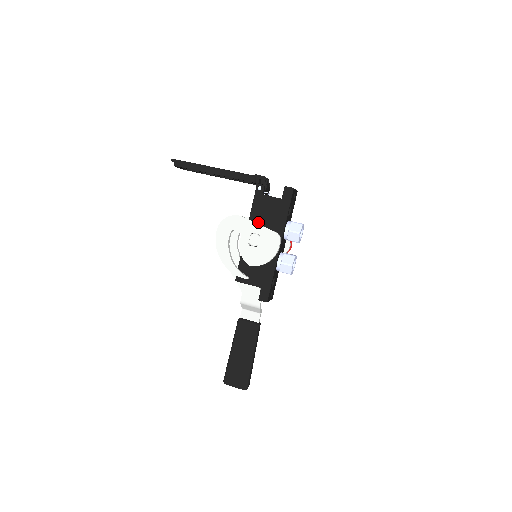
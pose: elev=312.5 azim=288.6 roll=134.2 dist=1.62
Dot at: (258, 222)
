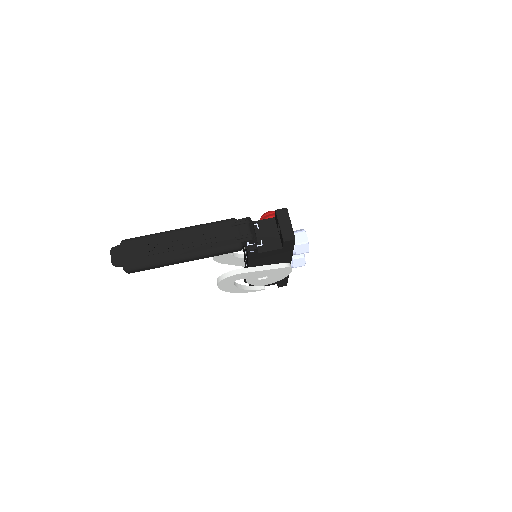
Dot at: (260, 265)
